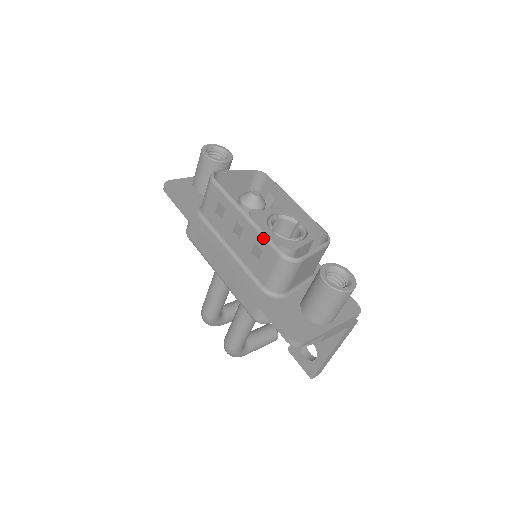
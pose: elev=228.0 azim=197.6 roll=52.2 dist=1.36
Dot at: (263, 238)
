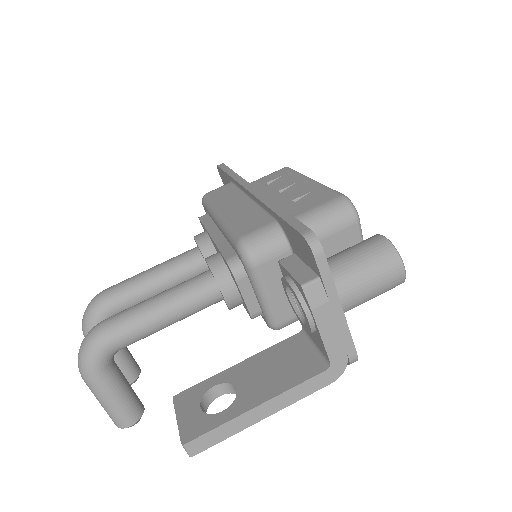
Dot at: (327, 187)
